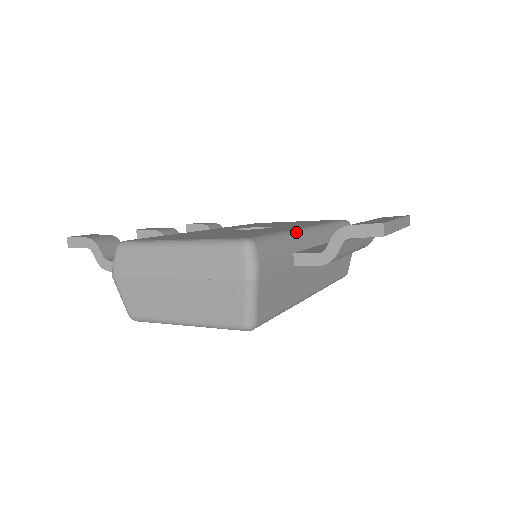
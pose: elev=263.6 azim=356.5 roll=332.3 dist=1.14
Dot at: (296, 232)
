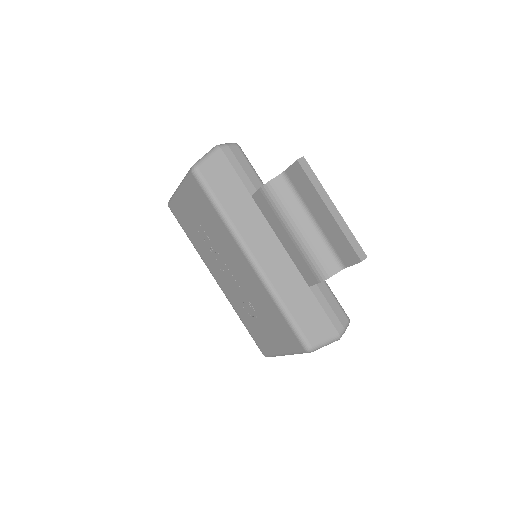
Dot at: occluded
